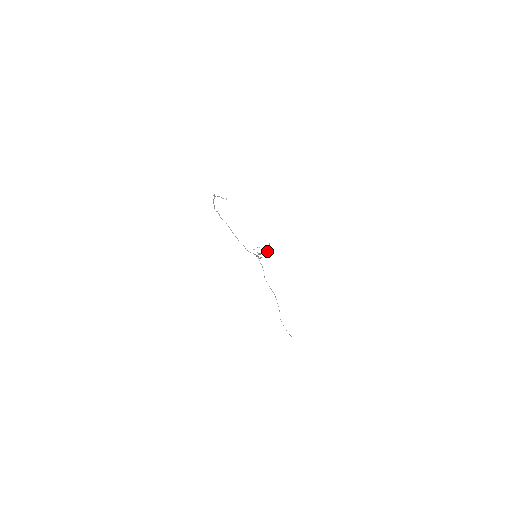
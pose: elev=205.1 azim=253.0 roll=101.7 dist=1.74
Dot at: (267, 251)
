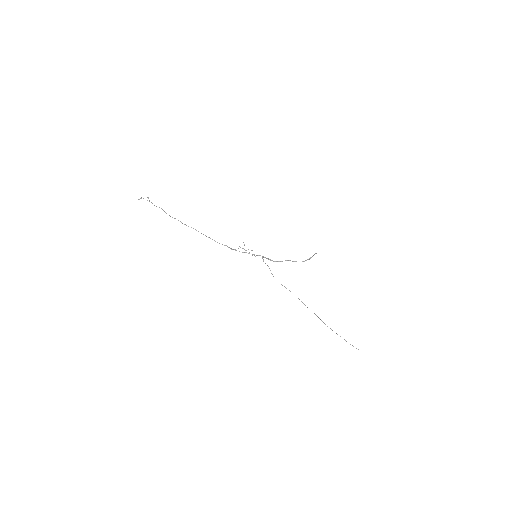
Dot at: (308, 259)
